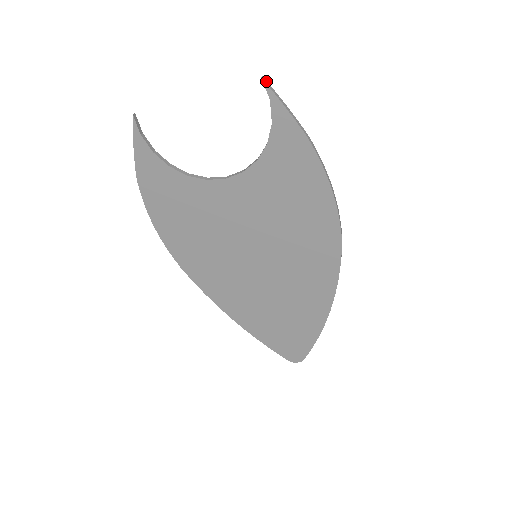
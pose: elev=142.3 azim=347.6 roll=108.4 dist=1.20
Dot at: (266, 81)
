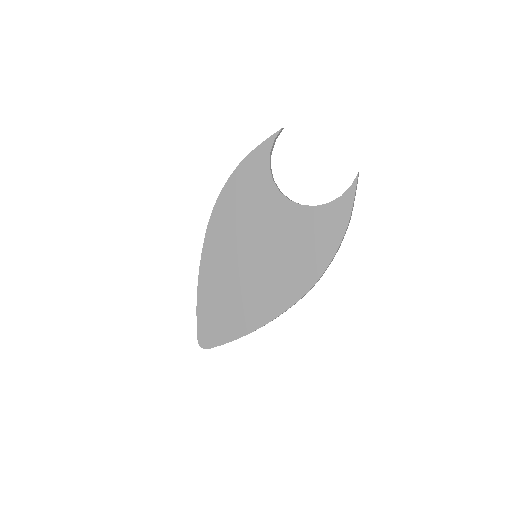
Dot at: occluded
